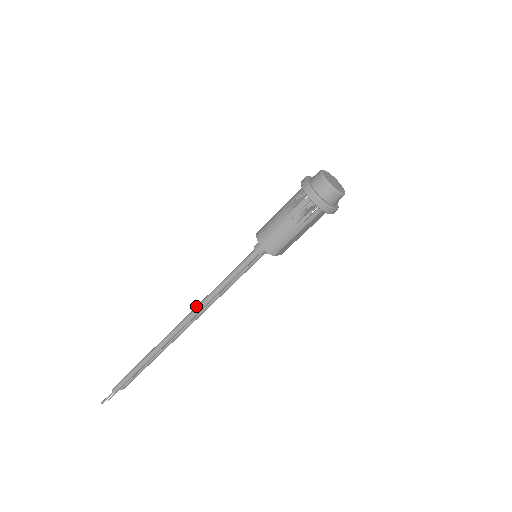
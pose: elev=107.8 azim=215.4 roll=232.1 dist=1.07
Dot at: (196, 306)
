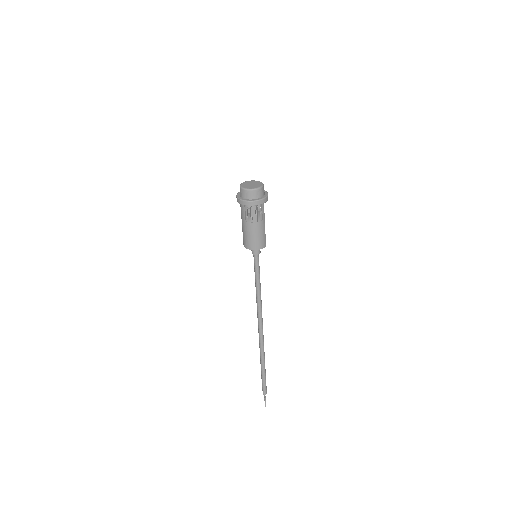
Dot at: (257, 310)
